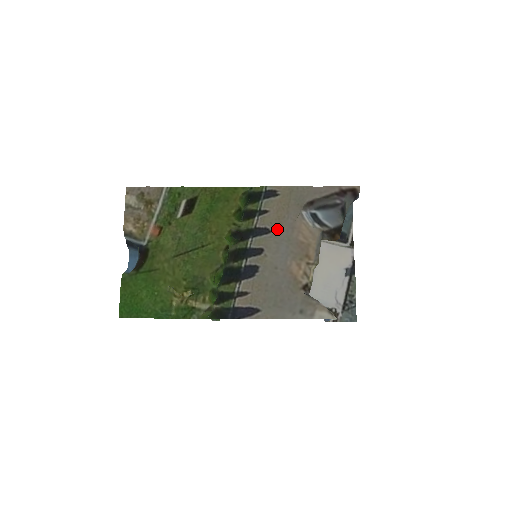
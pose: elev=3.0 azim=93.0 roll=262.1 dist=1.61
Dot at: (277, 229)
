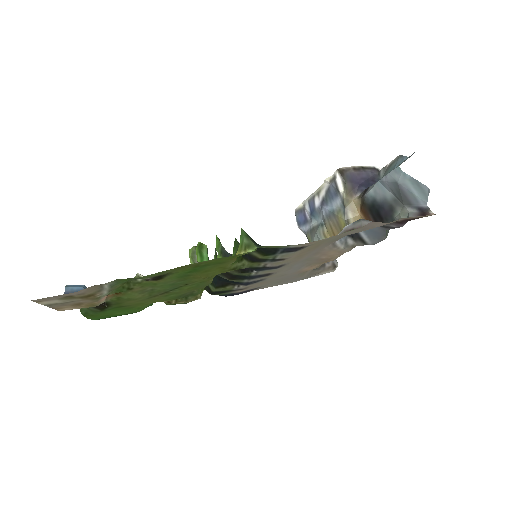
Dot at: (294, 261)
